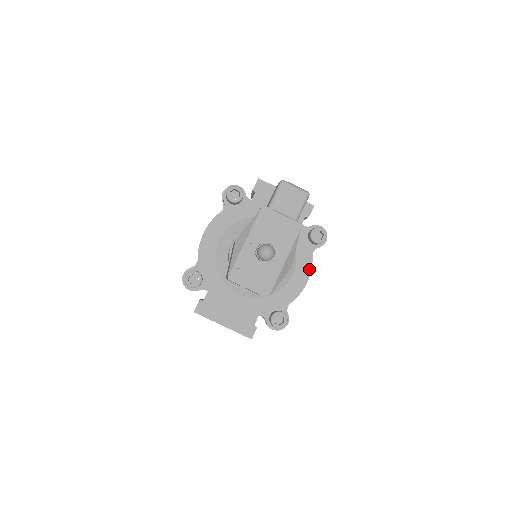
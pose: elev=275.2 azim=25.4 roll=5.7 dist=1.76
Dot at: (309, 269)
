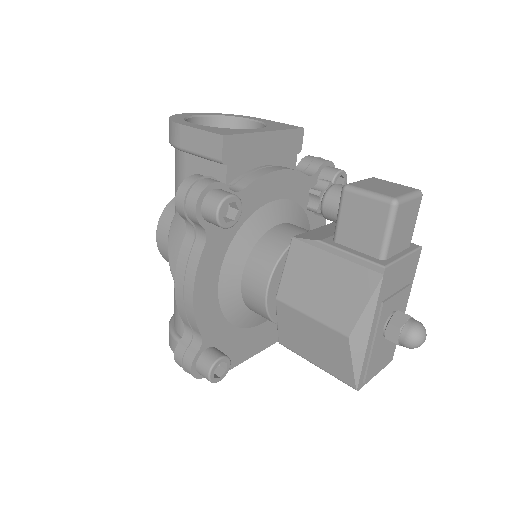
Dot at: occluded
